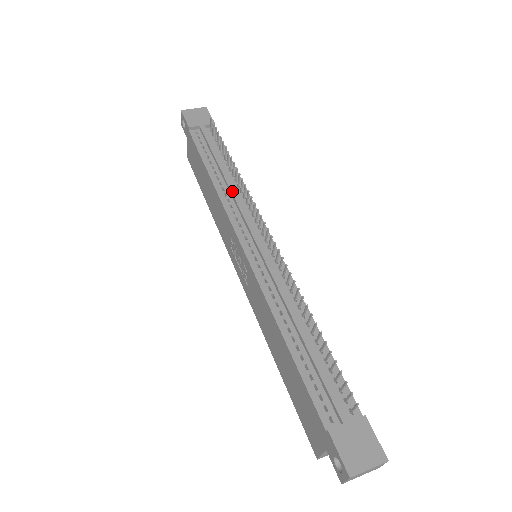
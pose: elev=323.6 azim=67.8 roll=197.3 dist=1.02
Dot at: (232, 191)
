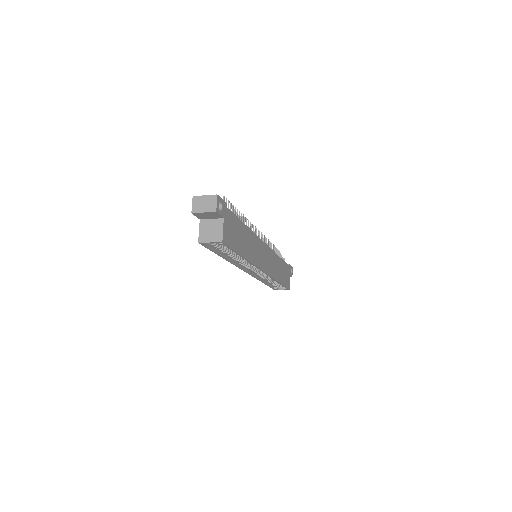
Dot at: occluded
